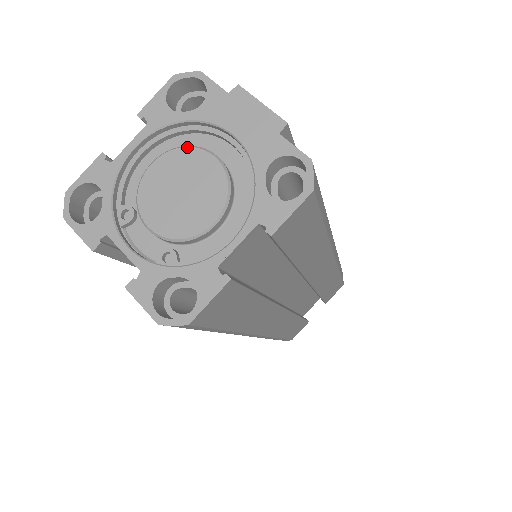
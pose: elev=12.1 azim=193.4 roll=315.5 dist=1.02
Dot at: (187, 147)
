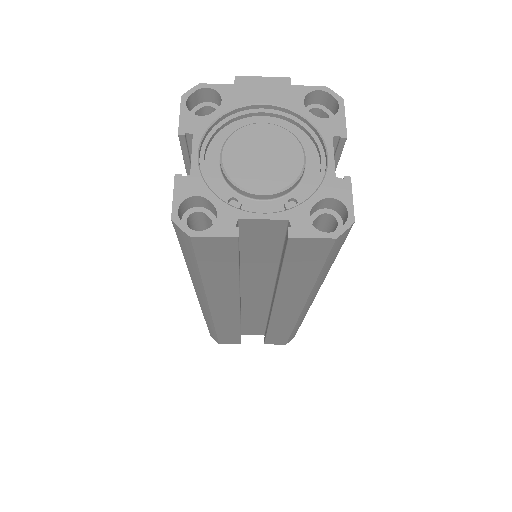
Dot at: (238, 130)
